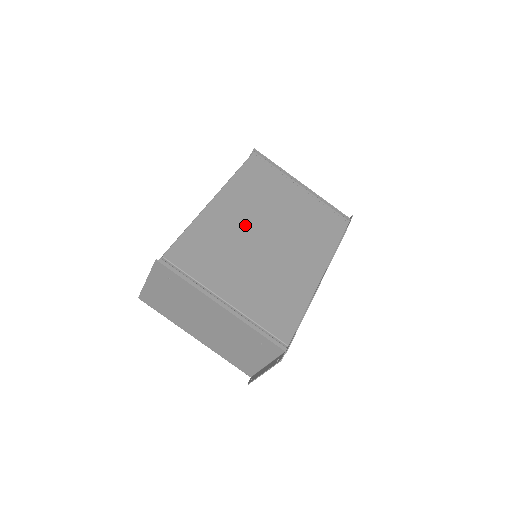
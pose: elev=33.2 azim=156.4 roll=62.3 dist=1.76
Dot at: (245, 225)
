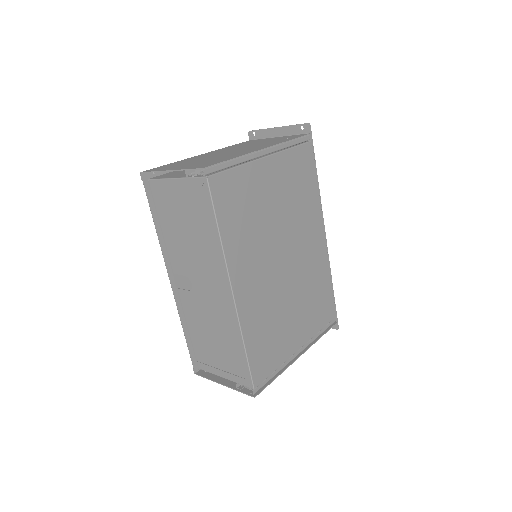
Dot at: (267, 277)
